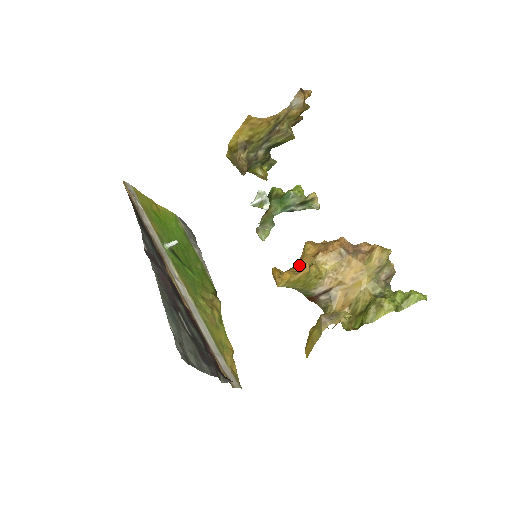
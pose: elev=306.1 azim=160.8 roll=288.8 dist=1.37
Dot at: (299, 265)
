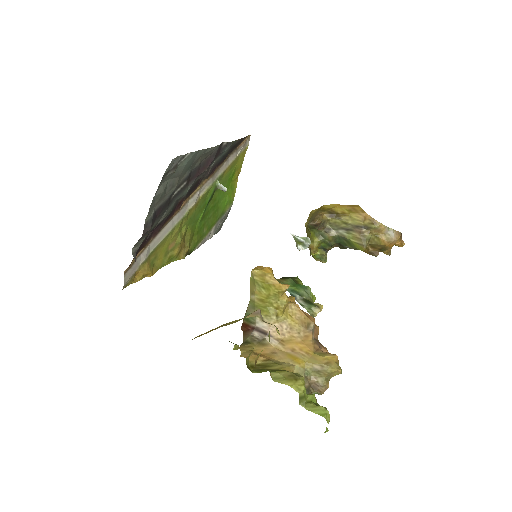
Dot at: occluded
